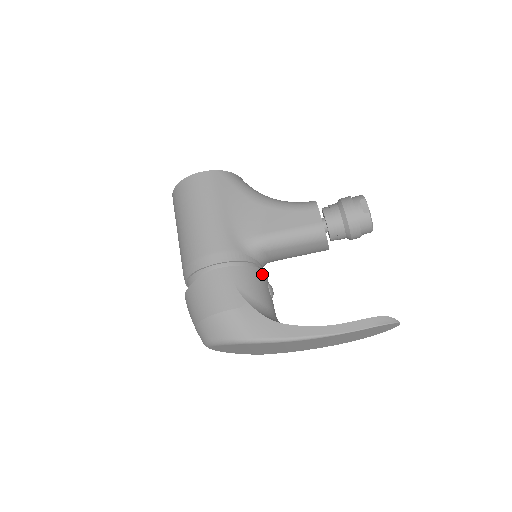
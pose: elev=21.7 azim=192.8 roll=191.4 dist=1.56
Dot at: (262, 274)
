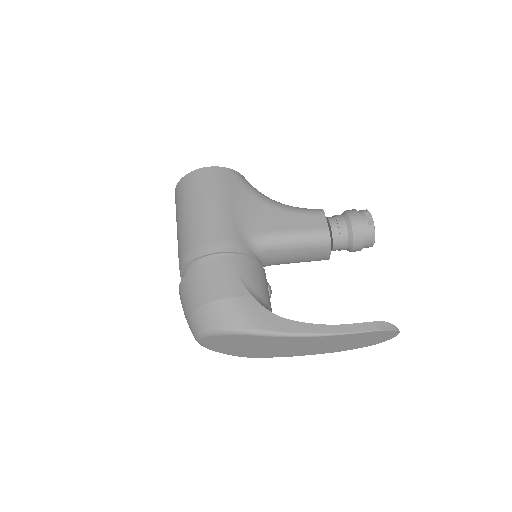
Dot at: (263, 271)
